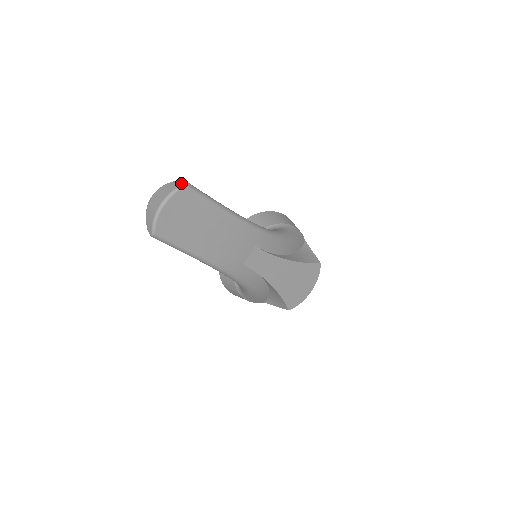
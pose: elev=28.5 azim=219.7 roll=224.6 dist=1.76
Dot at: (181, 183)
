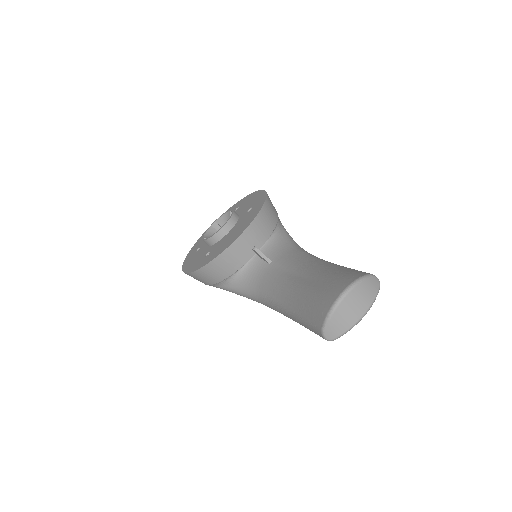
Dot at: (379, 284)
